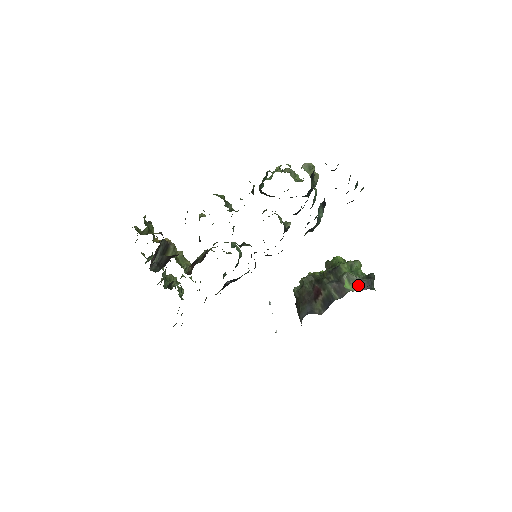
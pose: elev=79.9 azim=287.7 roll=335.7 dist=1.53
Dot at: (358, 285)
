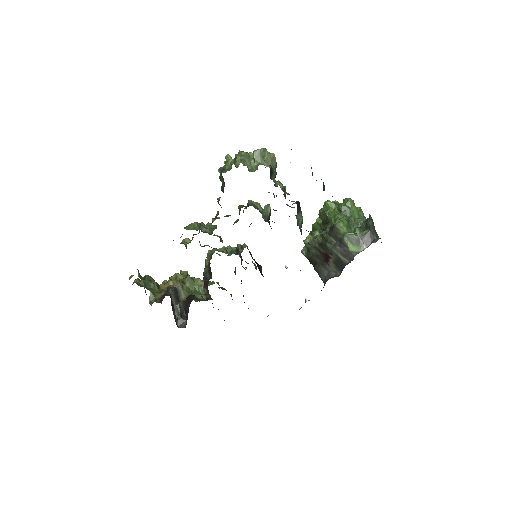
Dot at: (361, 243)
